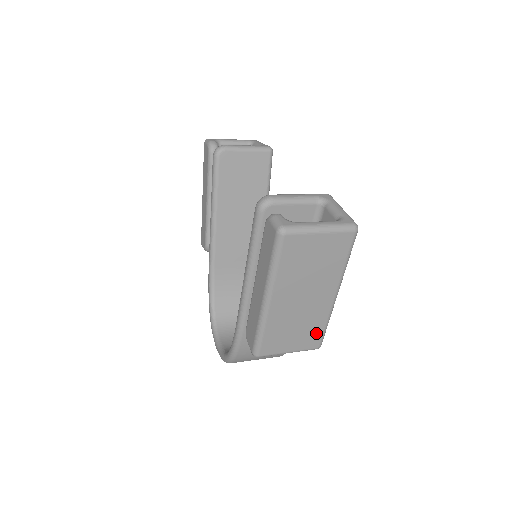
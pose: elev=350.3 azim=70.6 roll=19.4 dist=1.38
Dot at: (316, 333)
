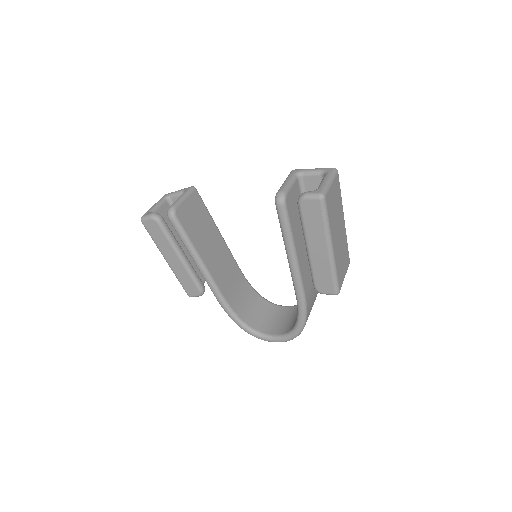
Dot at: (347, 253)
